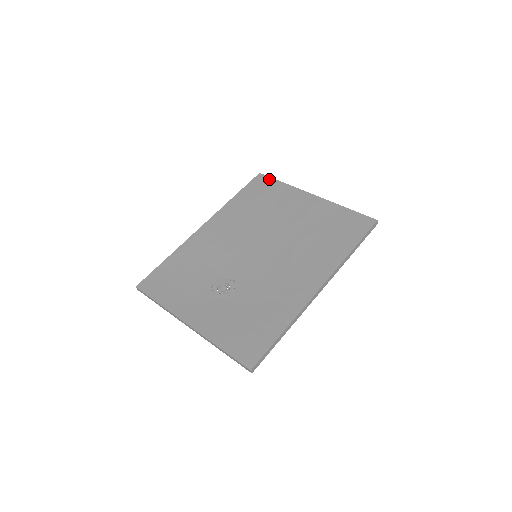
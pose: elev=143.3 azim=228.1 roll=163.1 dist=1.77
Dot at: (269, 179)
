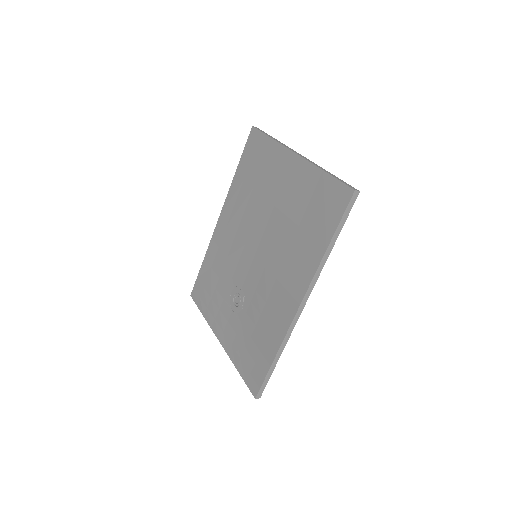
Dot at: (259, 135)
